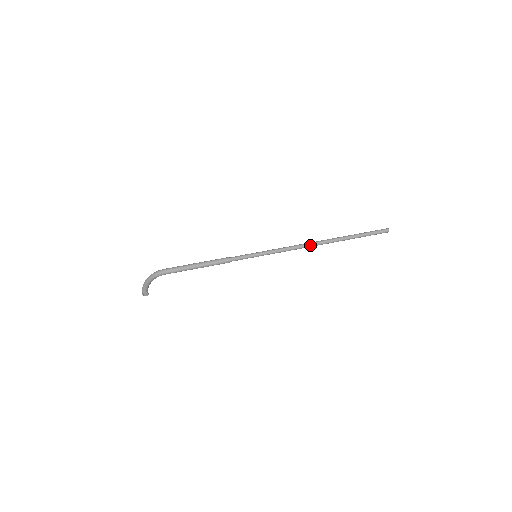
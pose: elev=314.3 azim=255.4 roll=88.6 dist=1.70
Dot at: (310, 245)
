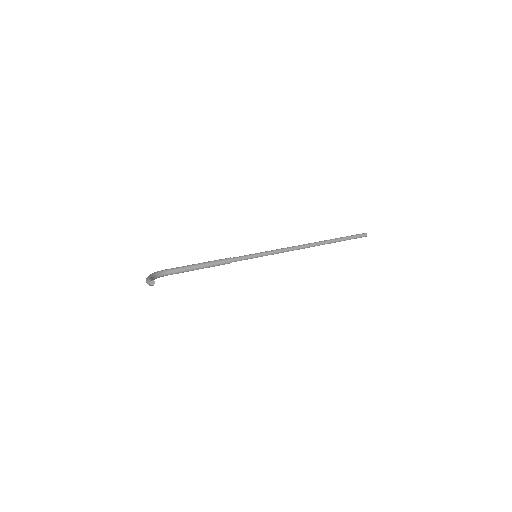
Dot at: (303, 246)
